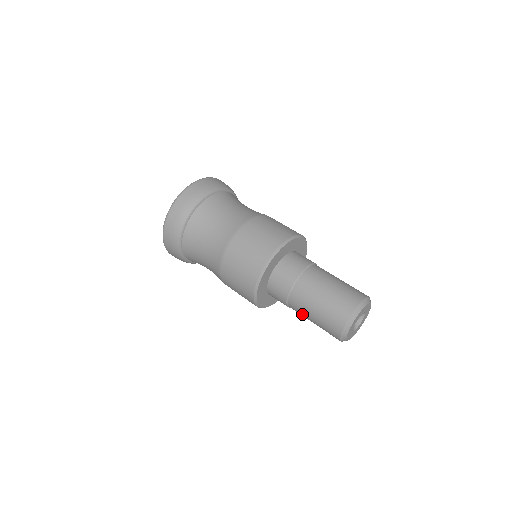
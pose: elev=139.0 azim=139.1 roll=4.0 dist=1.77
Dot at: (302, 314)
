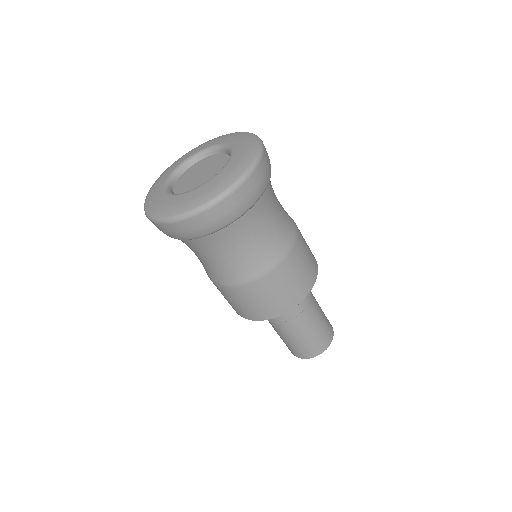
Dot at: occluded
